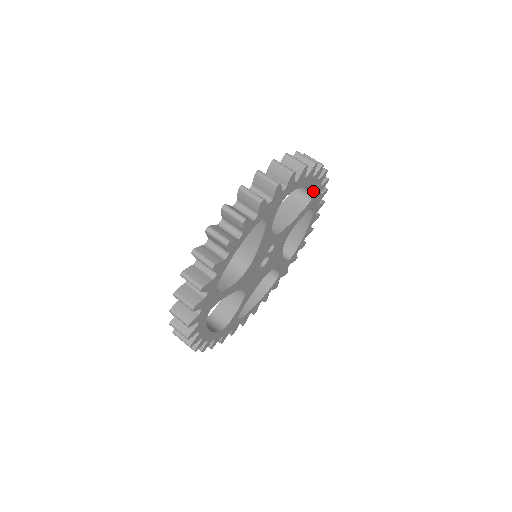
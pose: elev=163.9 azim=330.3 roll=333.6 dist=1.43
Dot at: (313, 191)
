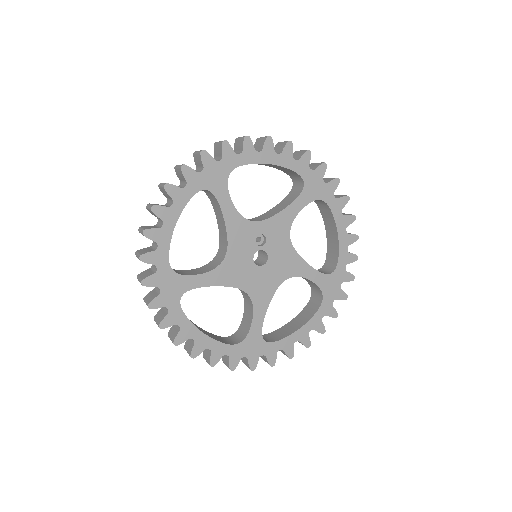
Dot at: (298, 175)
